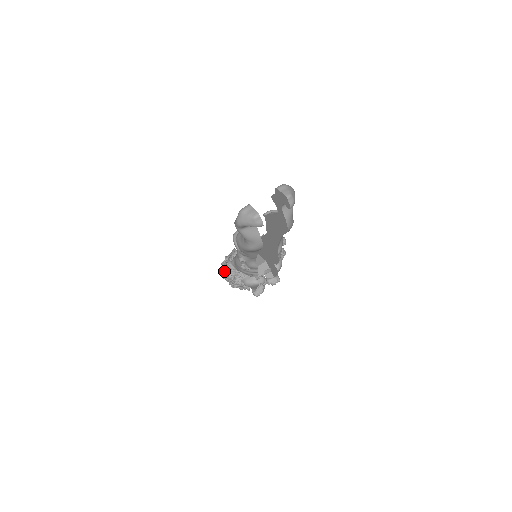
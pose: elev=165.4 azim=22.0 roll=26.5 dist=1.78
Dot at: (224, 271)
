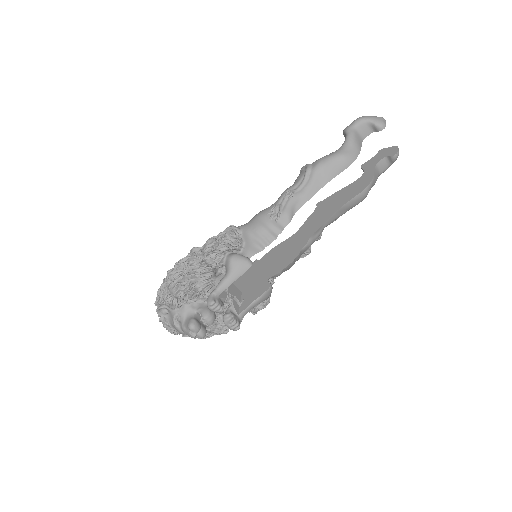
Dot at: (200, 247)
